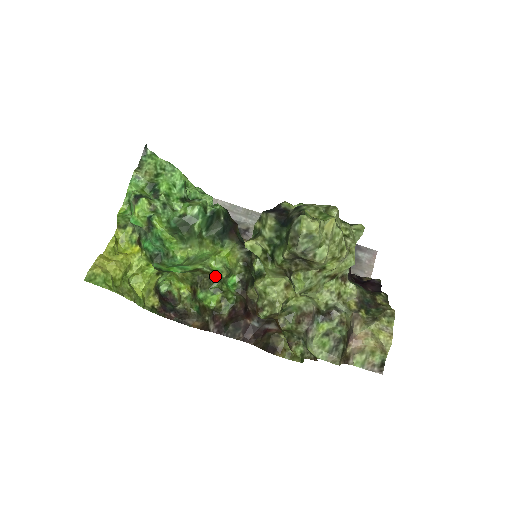
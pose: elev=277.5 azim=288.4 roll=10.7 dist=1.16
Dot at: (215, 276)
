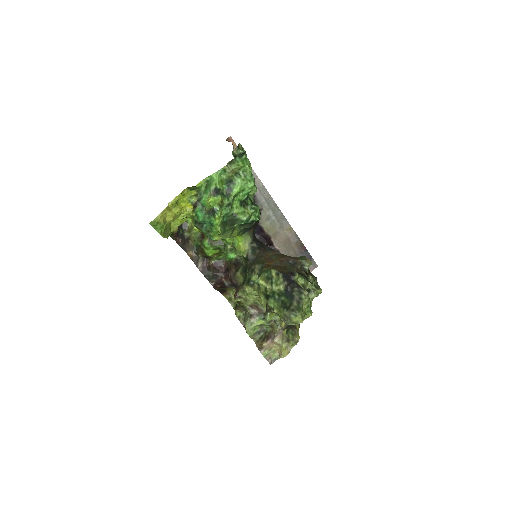
Dot at: (223, 241)
